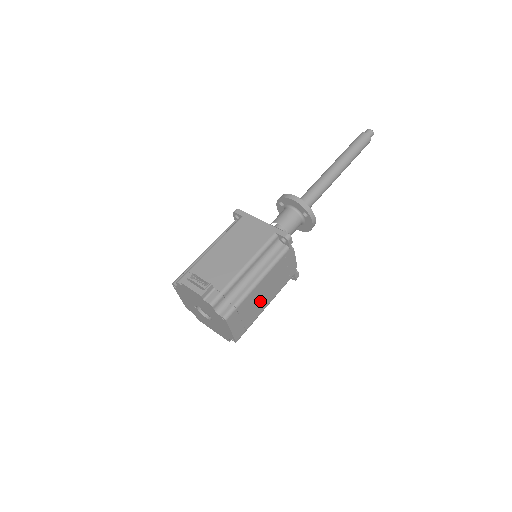
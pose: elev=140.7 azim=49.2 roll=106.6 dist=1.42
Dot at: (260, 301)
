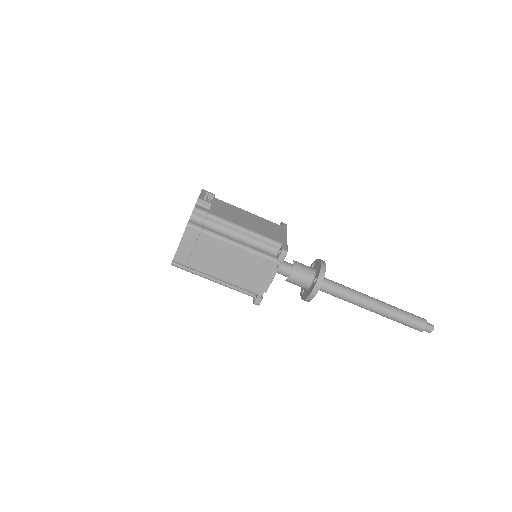
Dot at: (218, 262)
